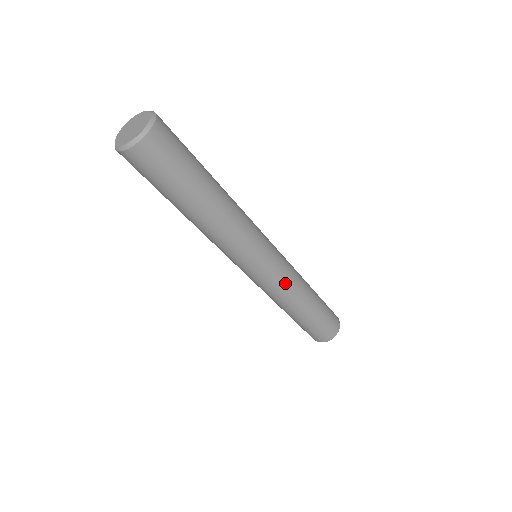
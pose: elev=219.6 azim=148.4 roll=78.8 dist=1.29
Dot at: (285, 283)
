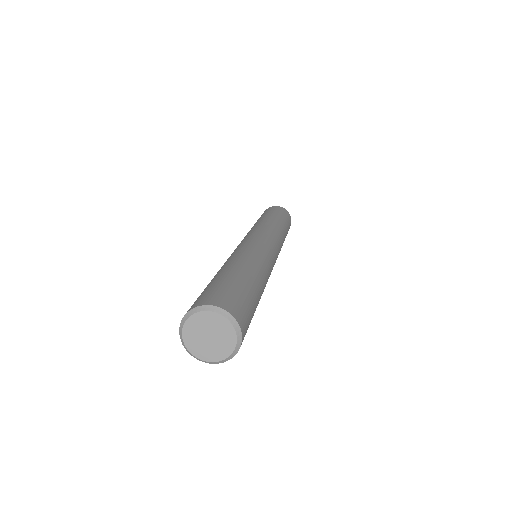
Dot at: occluded
